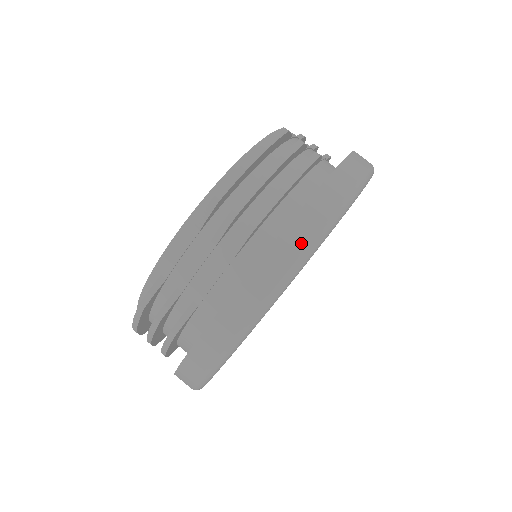
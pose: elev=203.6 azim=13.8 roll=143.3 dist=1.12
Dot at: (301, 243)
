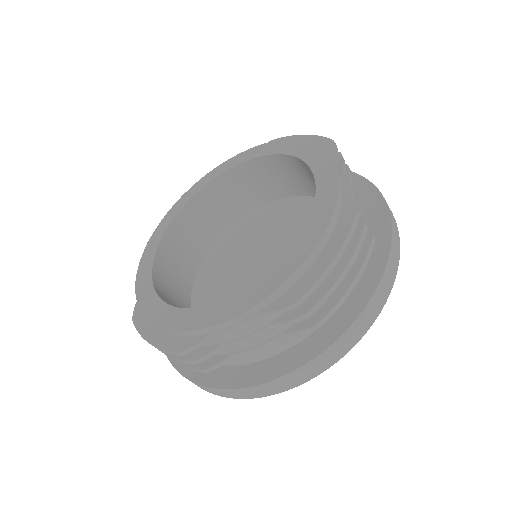
Dot at: (350, 344)
